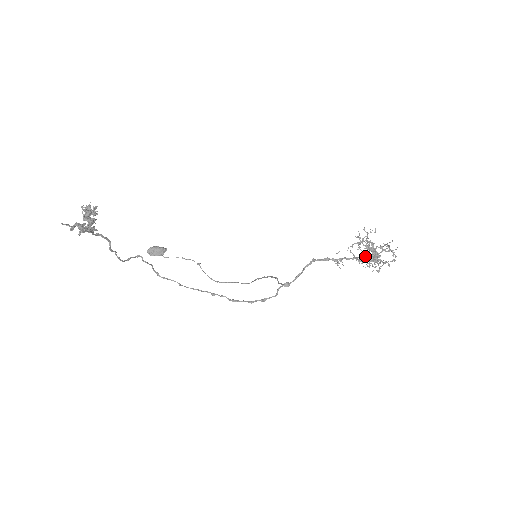
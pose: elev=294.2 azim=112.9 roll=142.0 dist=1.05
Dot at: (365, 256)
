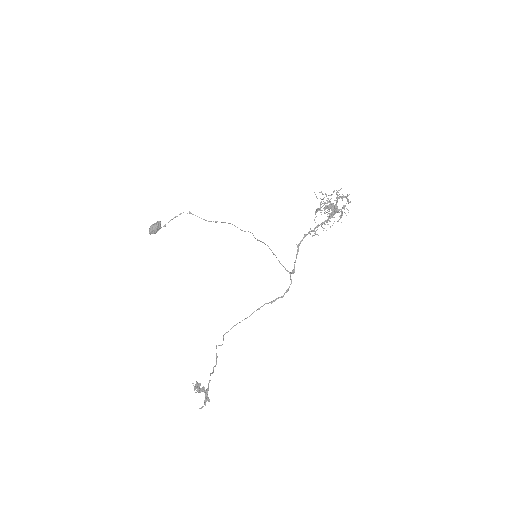
Dot at: (329, 218)
